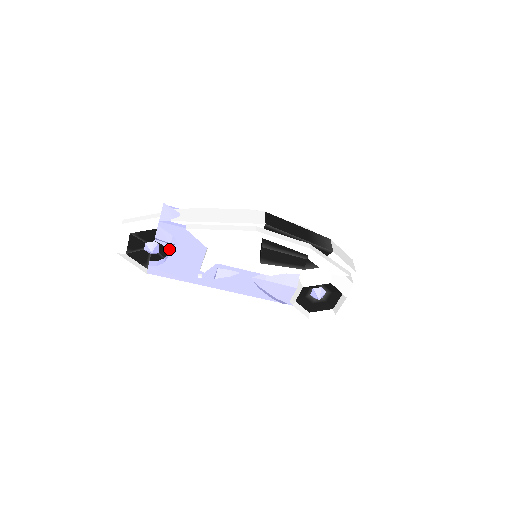
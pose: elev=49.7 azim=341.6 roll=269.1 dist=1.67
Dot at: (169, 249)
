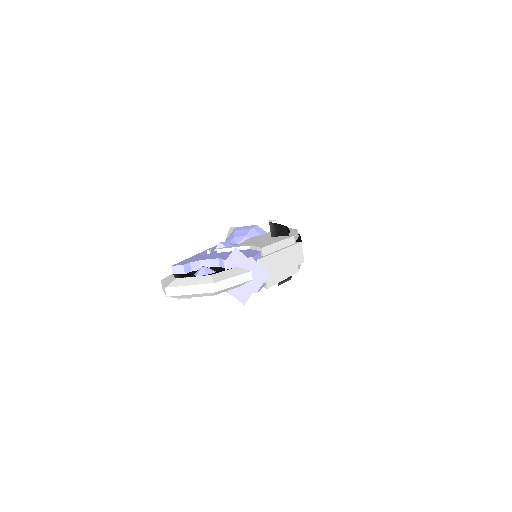
Dot at: occluded
